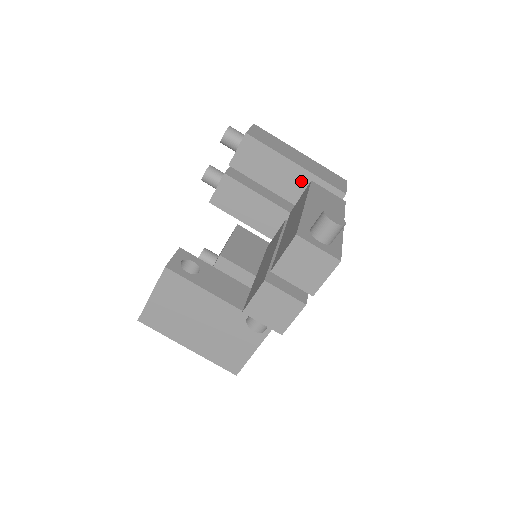
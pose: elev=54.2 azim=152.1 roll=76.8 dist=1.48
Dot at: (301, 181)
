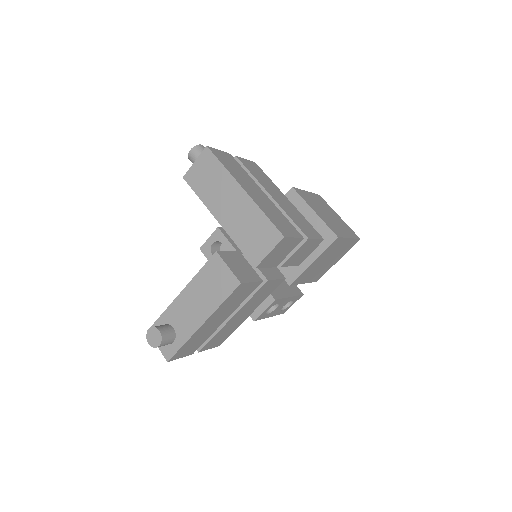
Dot at: occluded
